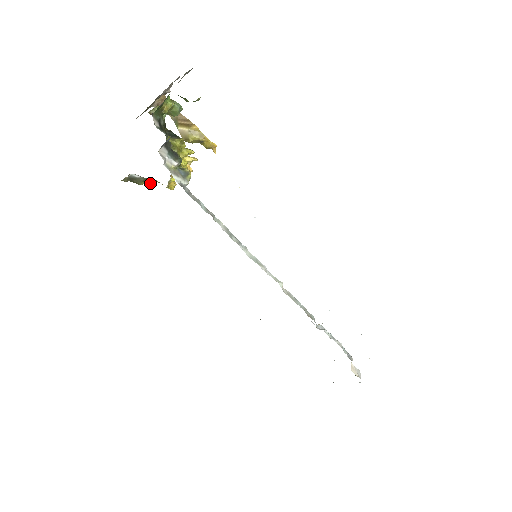
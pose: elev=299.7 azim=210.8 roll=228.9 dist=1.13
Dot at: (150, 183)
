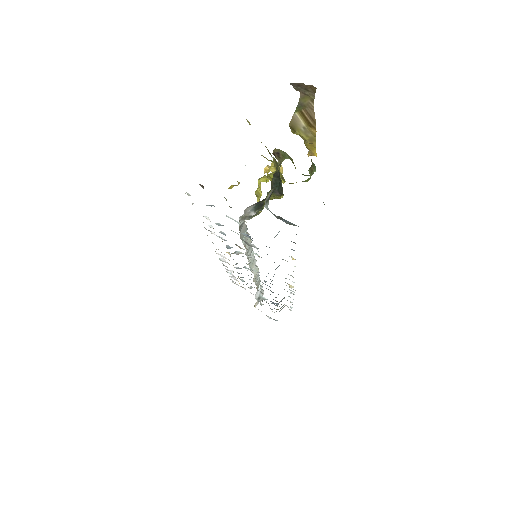
Dot at: occluded
